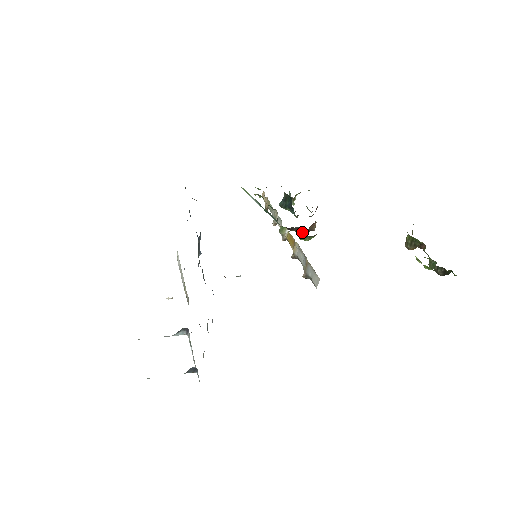
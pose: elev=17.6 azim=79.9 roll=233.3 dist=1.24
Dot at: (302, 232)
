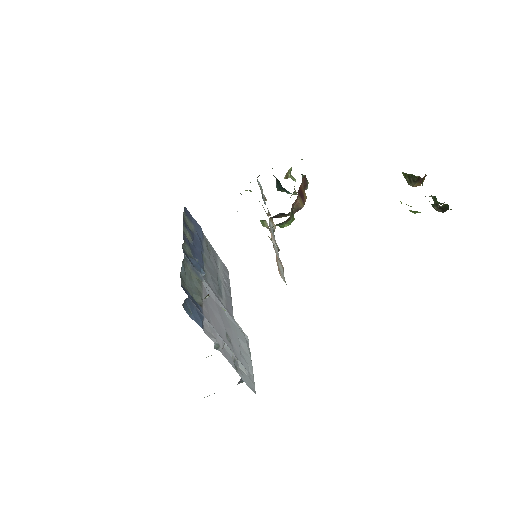
Dot at: (289, 215)
